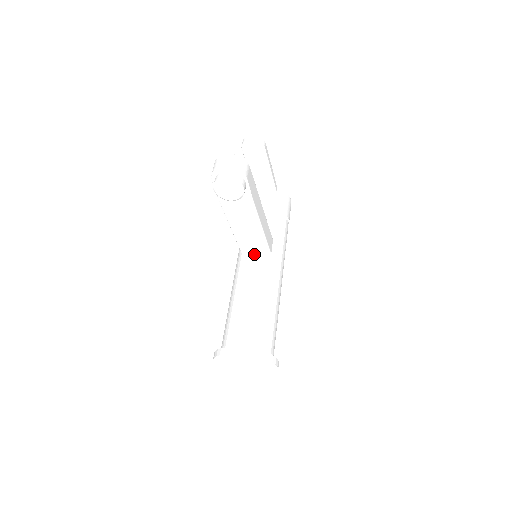
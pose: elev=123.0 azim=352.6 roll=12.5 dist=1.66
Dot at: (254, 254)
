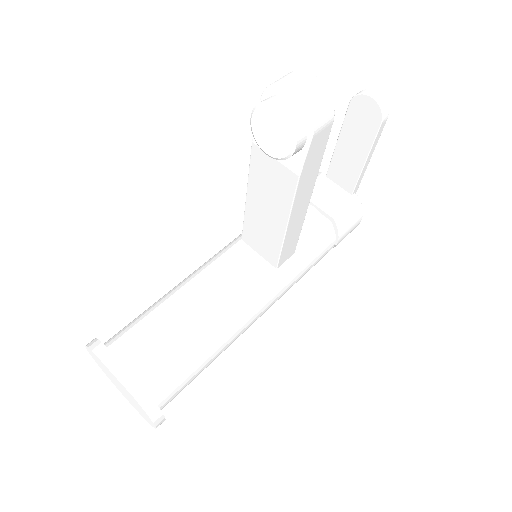
Dot at: (256, 251)
